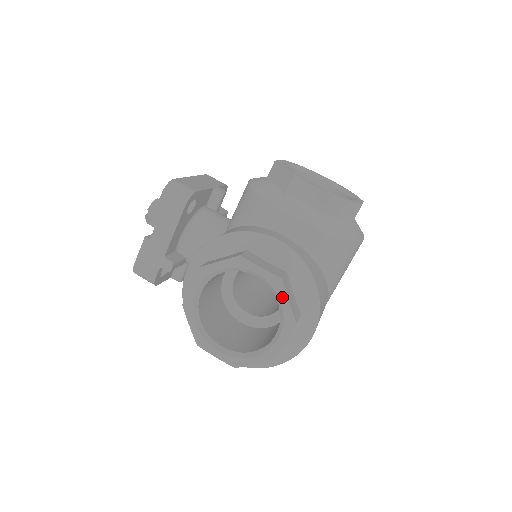
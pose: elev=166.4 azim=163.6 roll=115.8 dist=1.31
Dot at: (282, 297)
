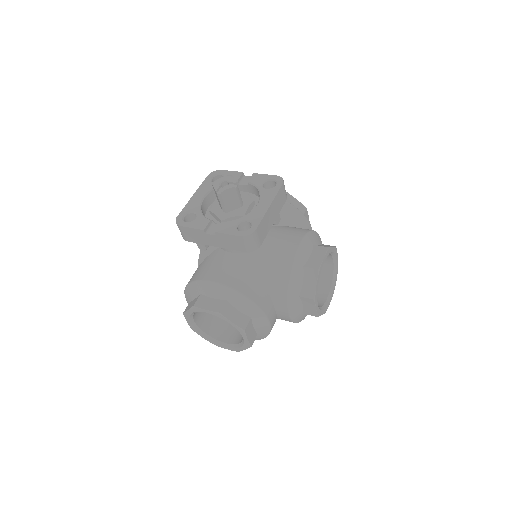
Dot at: (243, 348)
